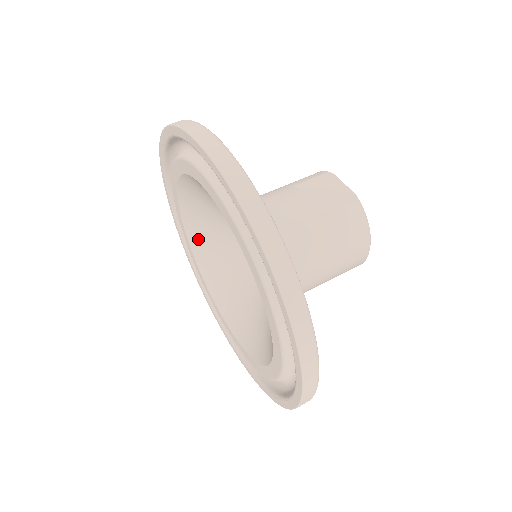
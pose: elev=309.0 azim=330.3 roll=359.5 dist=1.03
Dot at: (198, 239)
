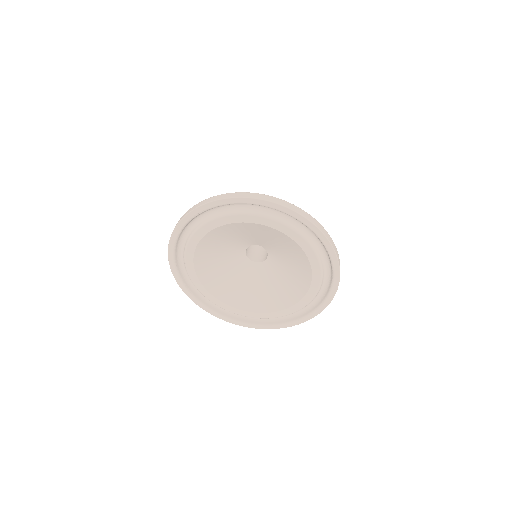
Dot at: (205, 269)
